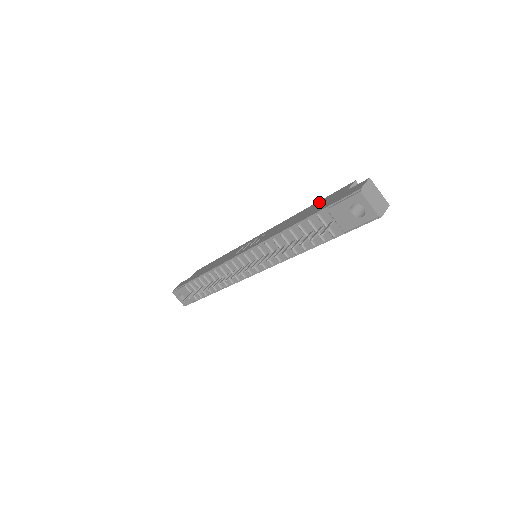
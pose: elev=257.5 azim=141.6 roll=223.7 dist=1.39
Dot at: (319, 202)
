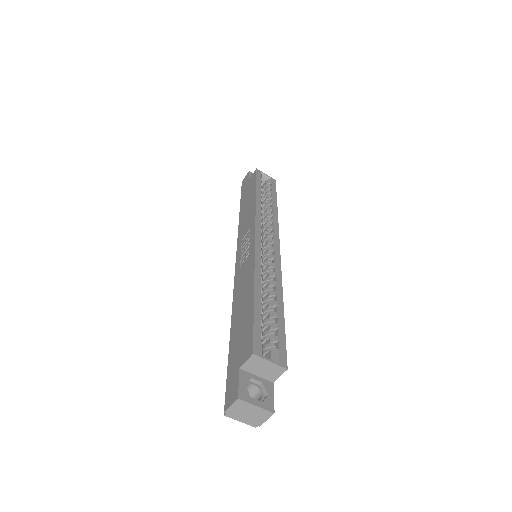
Dot at: (249, 316)
